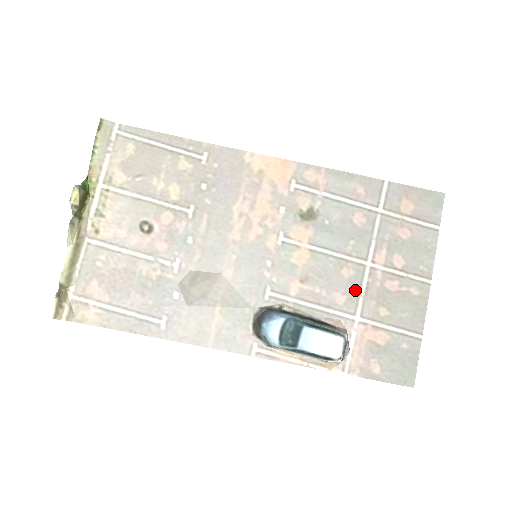
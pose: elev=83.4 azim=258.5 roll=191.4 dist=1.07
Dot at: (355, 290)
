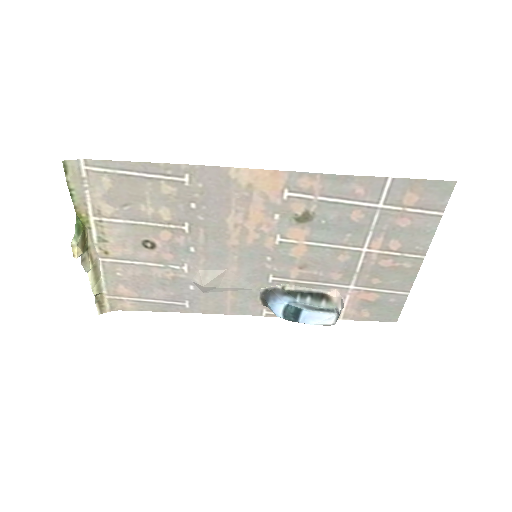
Dot at: (350, 269)
